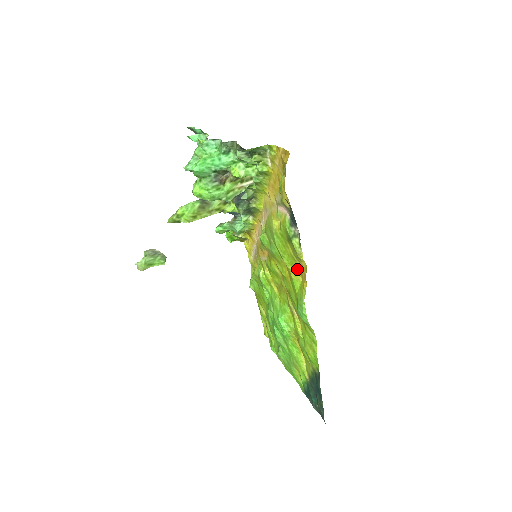
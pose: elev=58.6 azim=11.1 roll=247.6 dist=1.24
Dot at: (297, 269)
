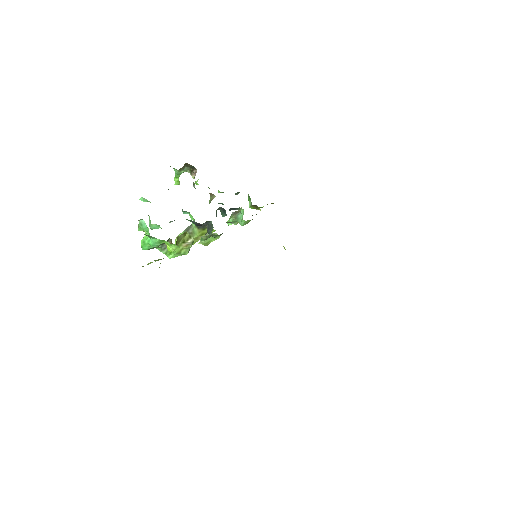
Dot at: occluded
